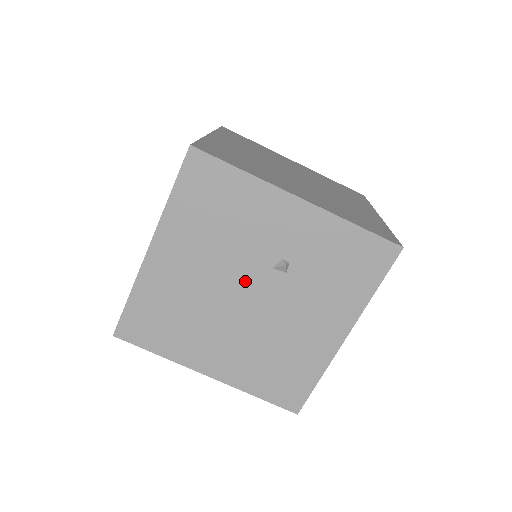
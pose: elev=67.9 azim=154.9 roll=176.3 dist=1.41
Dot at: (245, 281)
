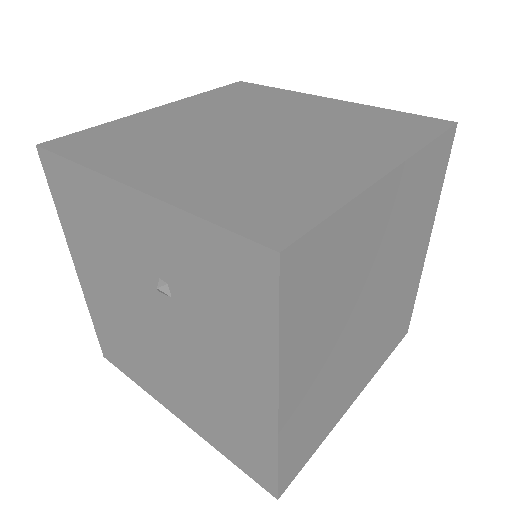
Dot at: (147, 307)
